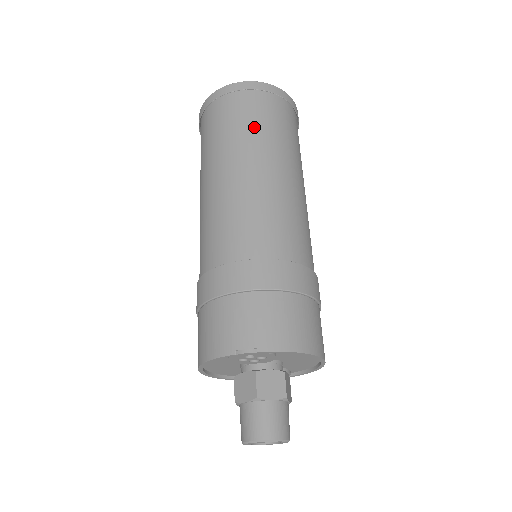
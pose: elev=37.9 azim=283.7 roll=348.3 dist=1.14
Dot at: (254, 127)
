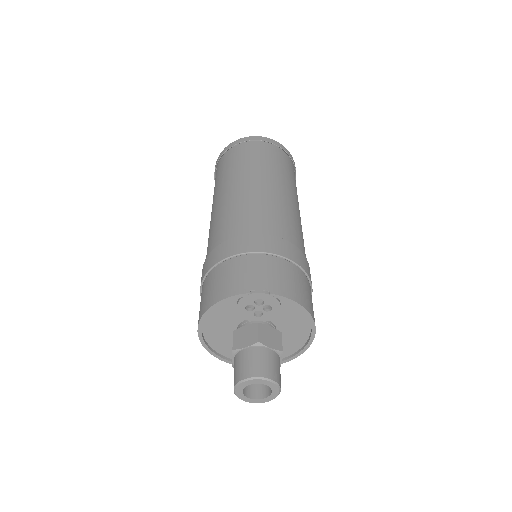
Dot at: (271, 163)
